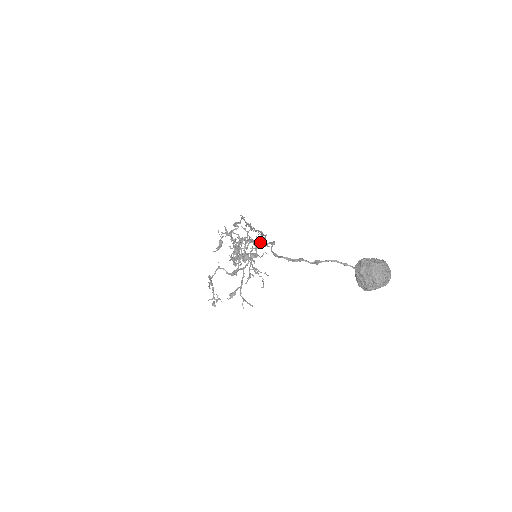
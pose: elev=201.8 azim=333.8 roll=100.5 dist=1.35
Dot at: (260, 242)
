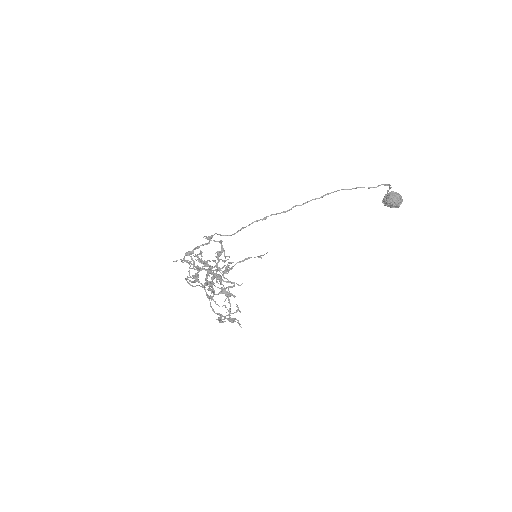
Dot at: occluded
